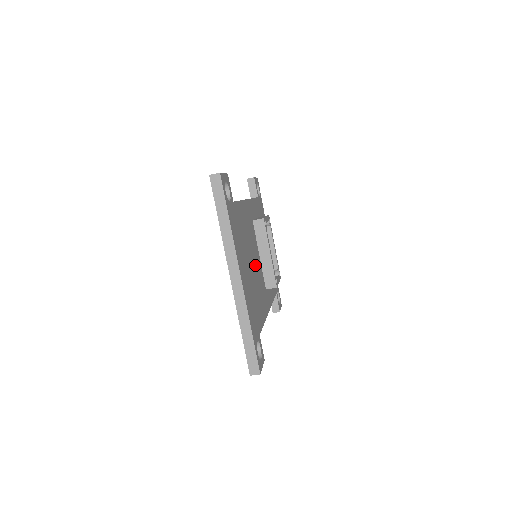
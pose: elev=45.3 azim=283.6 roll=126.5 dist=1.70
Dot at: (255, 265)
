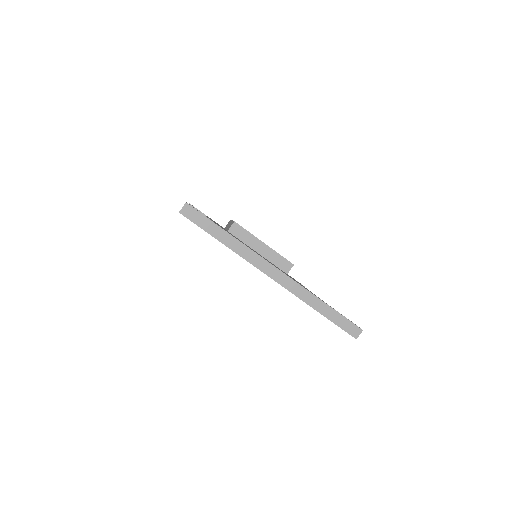
Dot at: occluded
